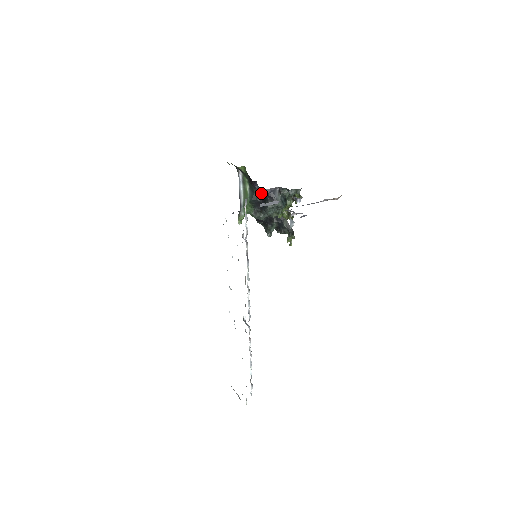
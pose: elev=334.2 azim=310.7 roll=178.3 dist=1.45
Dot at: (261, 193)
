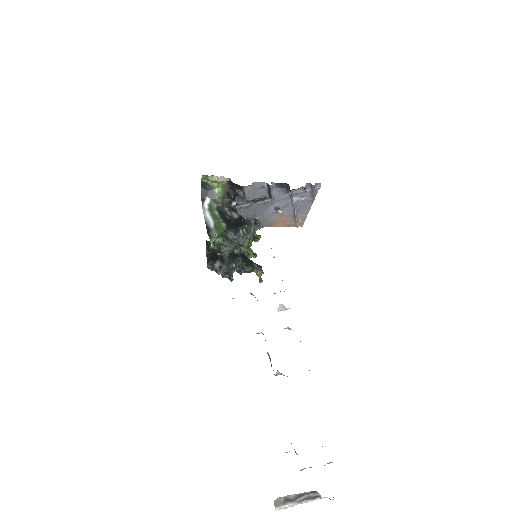
Dot at: (246, 202)
